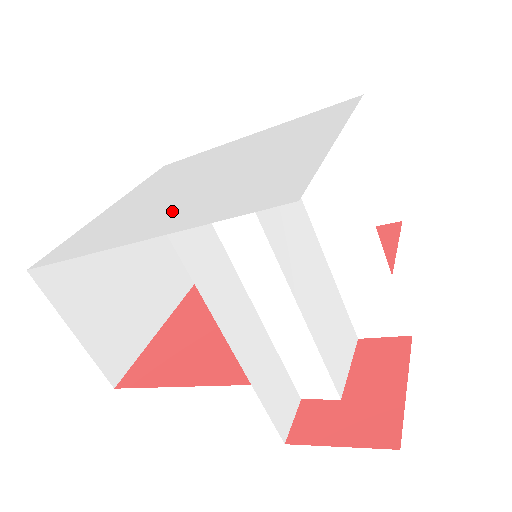
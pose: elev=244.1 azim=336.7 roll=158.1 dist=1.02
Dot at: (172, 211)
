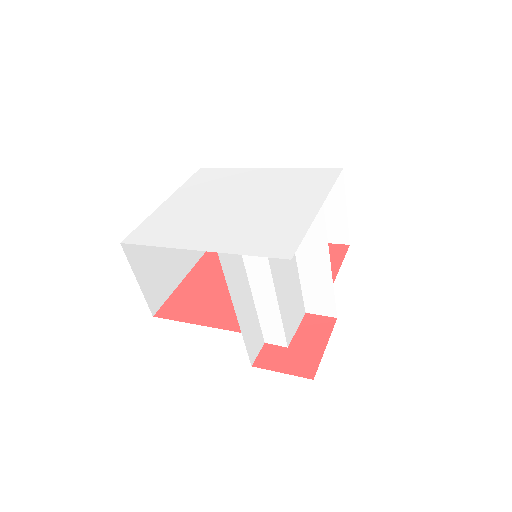
Dot at: (217, 231)
